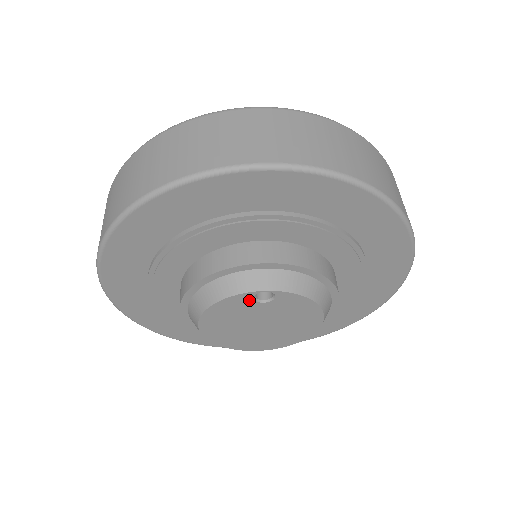
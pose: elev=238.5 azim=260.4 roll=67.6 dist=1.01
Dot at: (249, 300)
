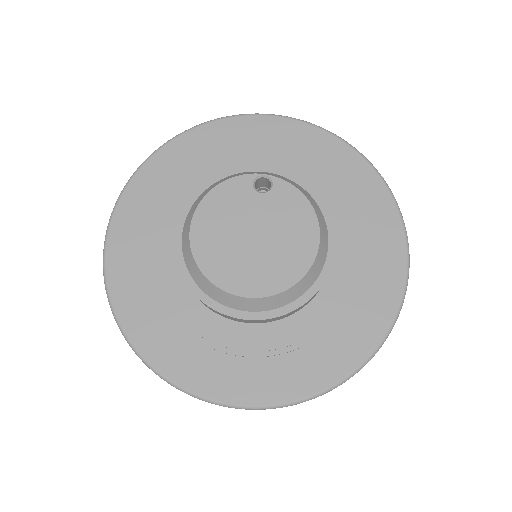
Dot at: (248, 187)
